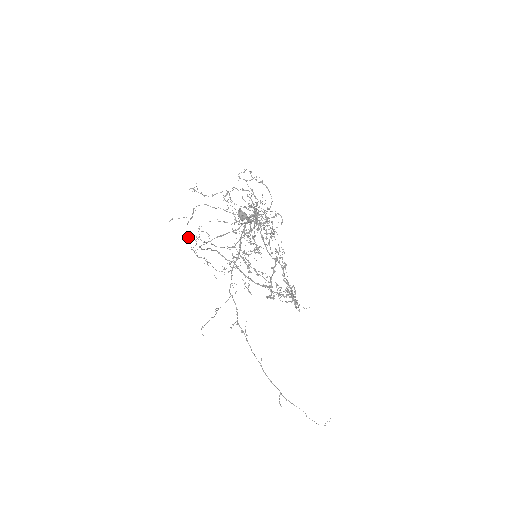
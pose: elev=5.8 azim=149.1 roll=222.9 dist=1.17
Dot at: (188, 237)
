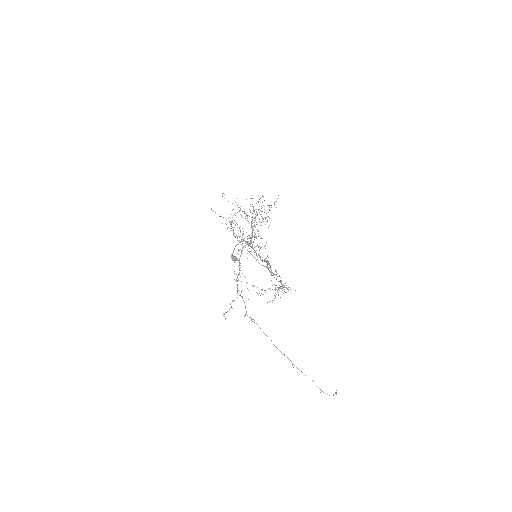
Dot at: occluded
